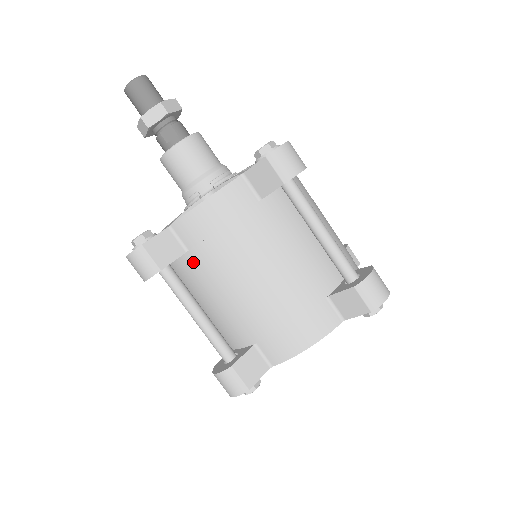
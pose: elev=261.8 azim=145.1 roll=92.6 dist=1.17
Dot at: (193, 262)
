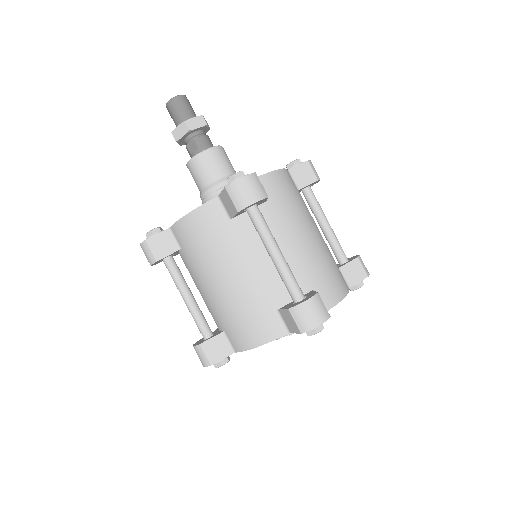
Dot at: (185, 258)
